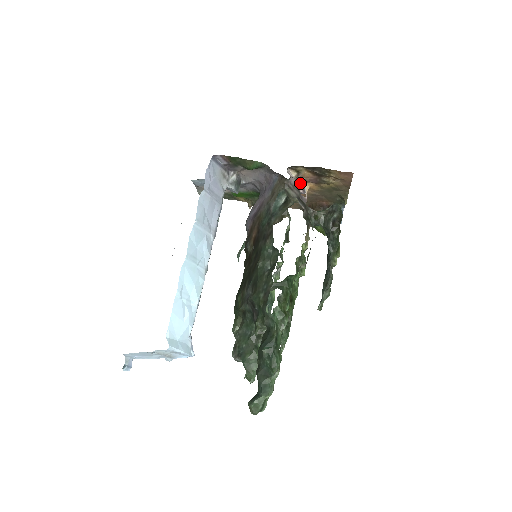
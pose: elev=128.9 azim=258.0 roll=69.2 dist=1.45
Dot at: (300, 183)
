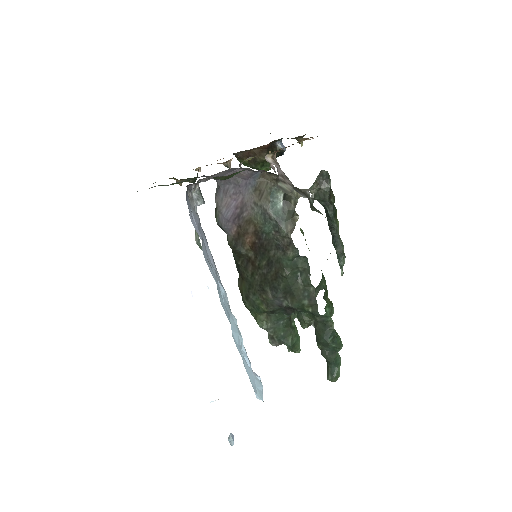
Dot at: (277, 162)
